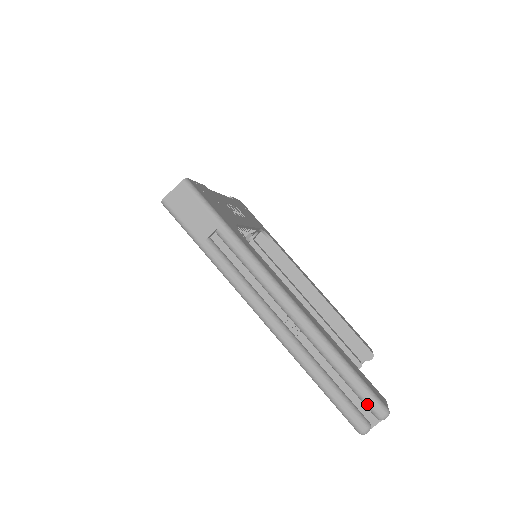
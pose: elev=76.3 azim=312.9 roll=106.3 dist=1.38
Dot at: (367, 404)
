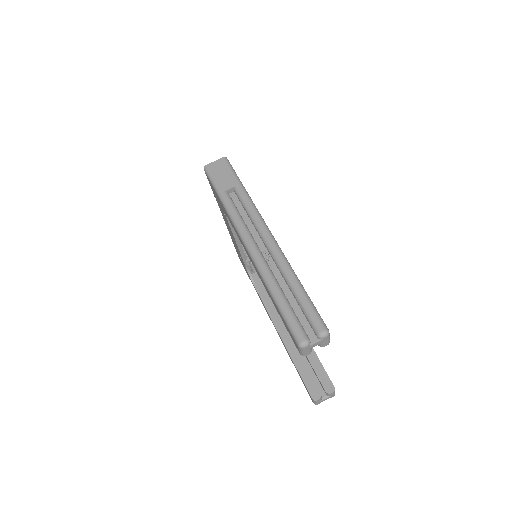
Dot at: (312, 320)
